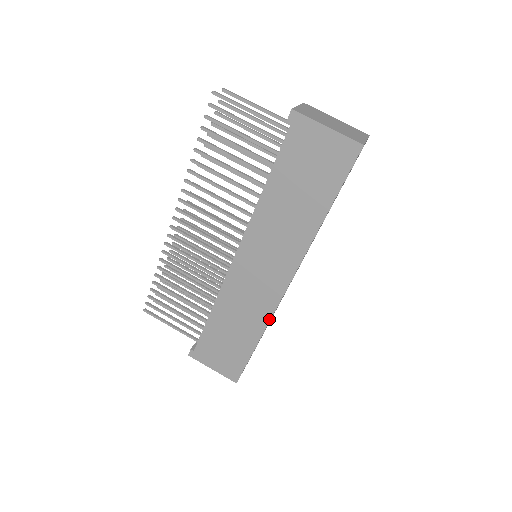
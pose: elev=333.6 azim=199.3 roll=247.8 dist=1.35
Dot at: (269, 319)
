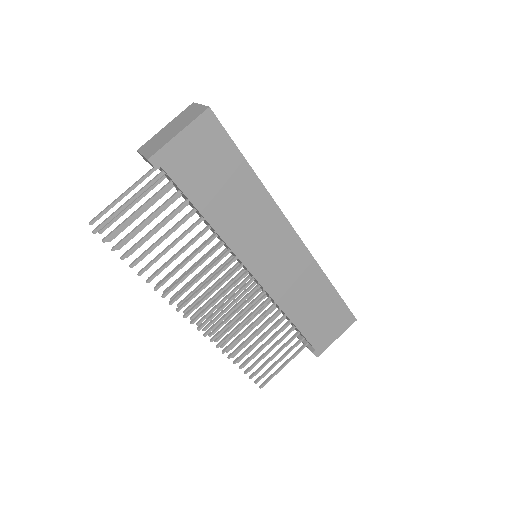
Dot at: (317, 265)
